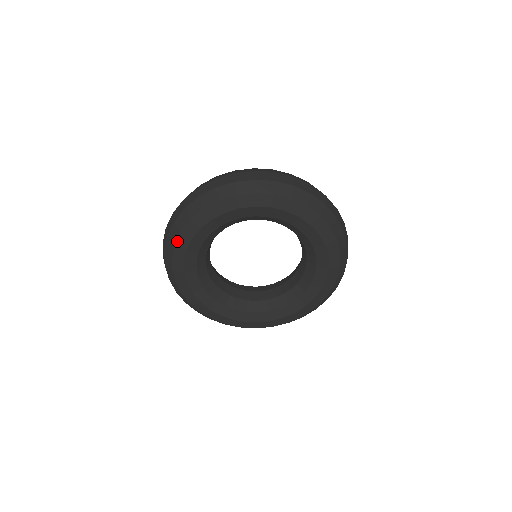
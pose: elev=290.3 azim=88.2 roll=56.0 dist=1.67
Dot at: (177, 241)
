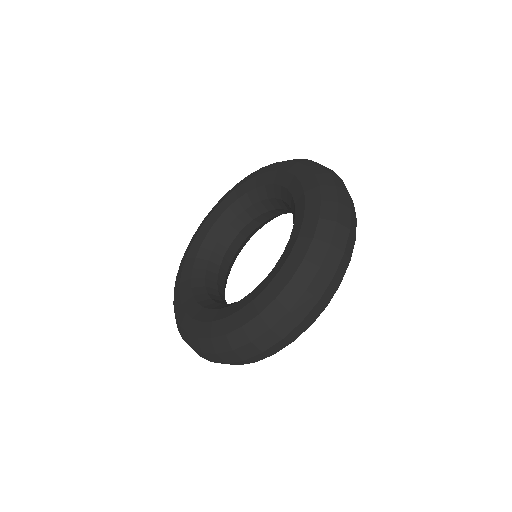
Dot at: occluded
